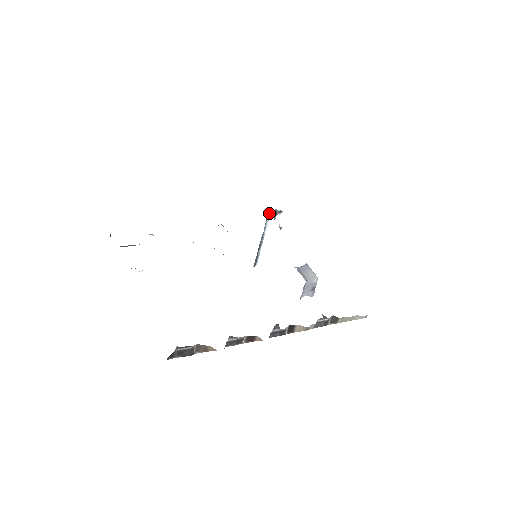
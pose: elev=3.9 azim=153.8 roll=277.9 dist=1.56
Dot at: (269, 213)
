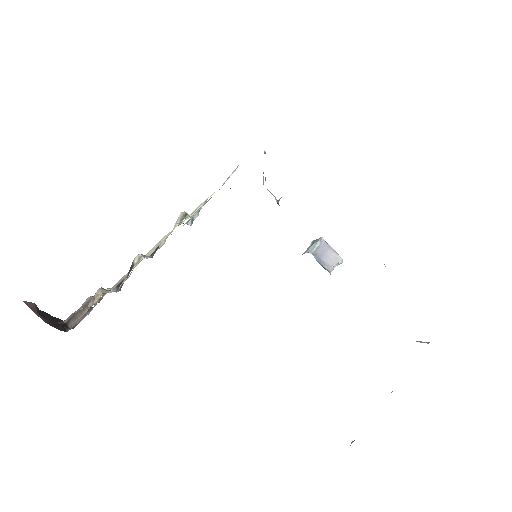
Dot at: occluded
